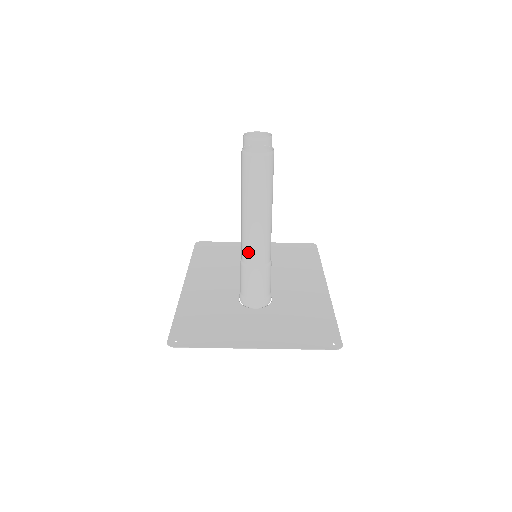
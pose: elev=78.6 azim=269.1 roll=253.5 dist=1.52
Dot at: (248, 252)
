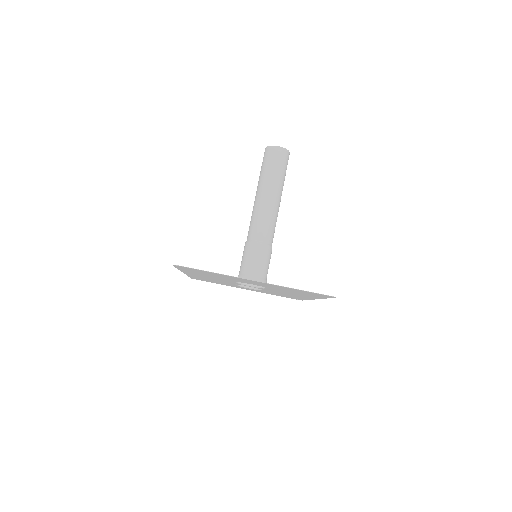
Dot at: (255, 228)
